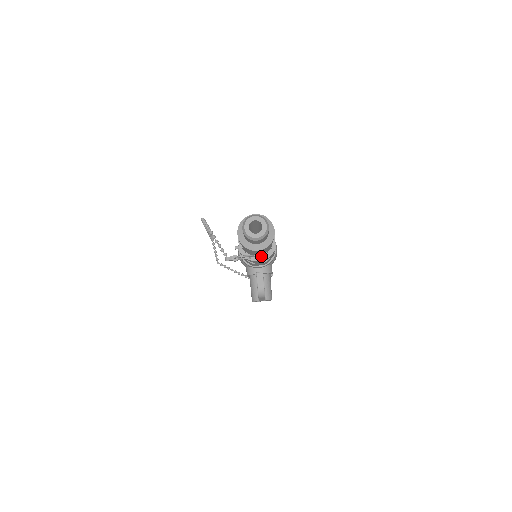
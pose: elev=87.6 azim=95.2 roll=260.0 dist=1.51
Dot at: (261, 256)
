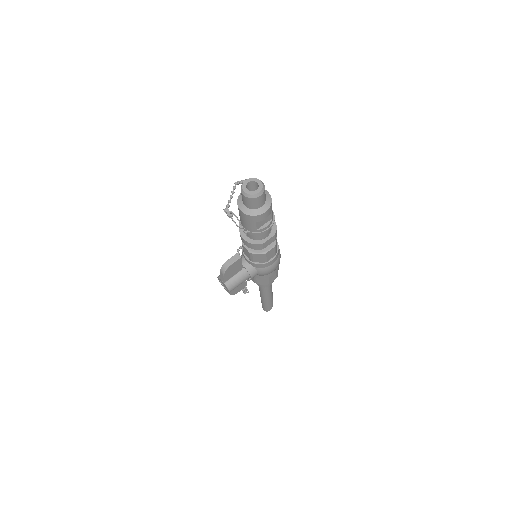
Dot at: (249, 238)
